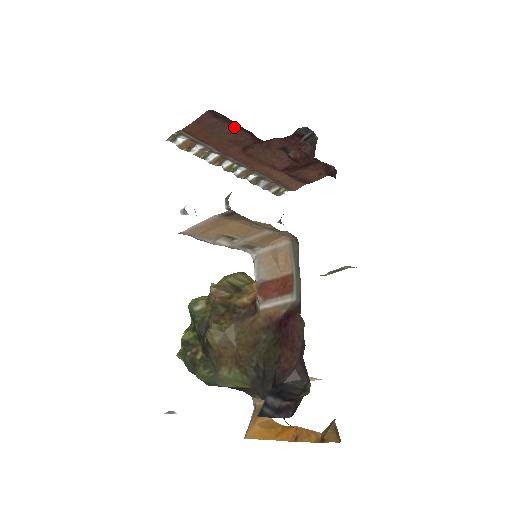
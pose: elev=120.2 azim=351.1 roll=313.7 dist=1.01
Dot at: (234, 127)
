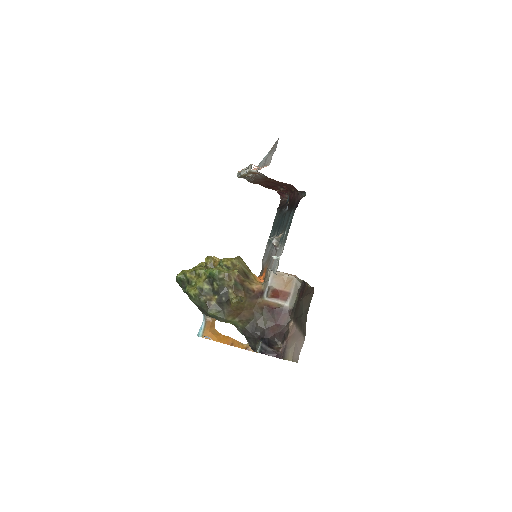
Dot at: (287, 186)
